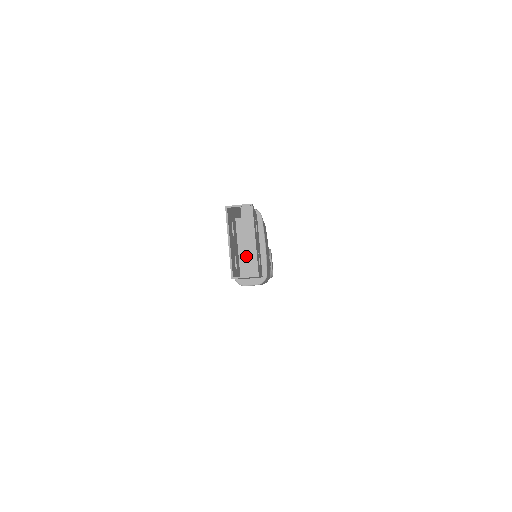
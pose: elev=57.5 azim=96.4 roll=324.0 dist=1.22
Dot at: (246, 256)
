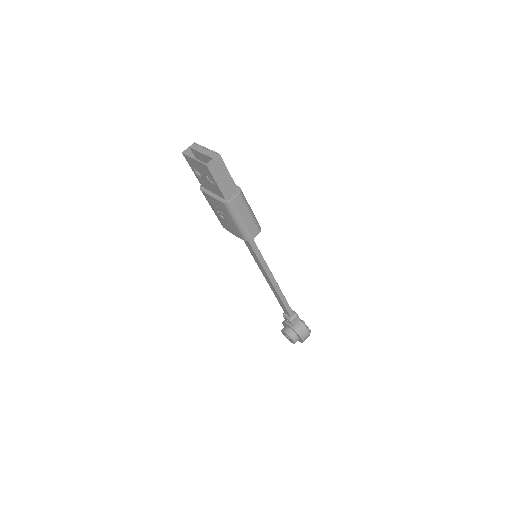
Dot at: (207, 155)
